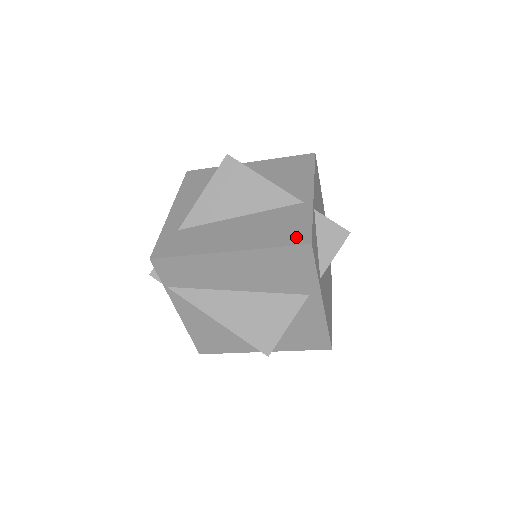
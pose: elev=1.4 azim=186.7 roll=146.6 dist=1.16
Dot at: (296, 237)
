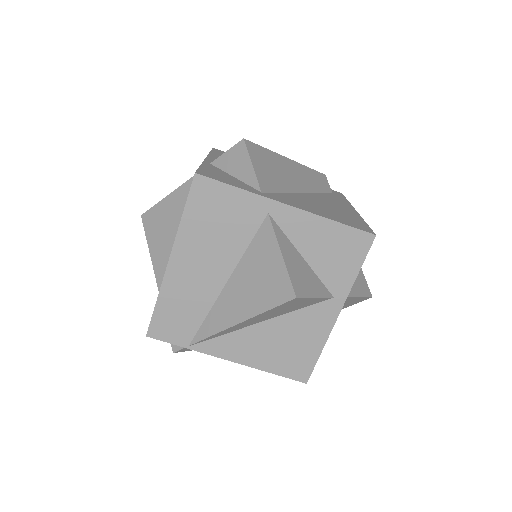
Dot at: occluded
